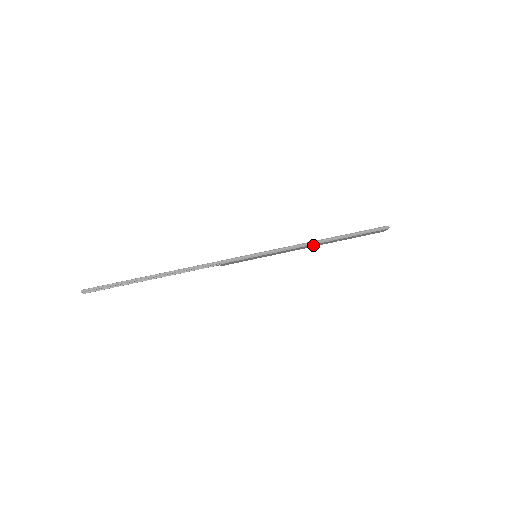
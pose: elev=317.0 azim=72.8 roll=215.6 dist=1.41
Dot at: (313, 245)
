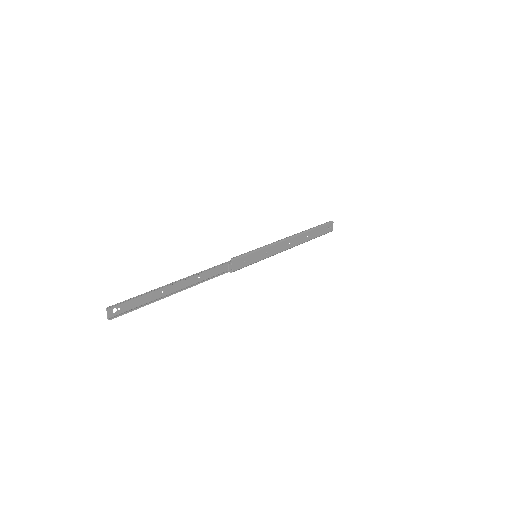
Dot at: (293, 241)
